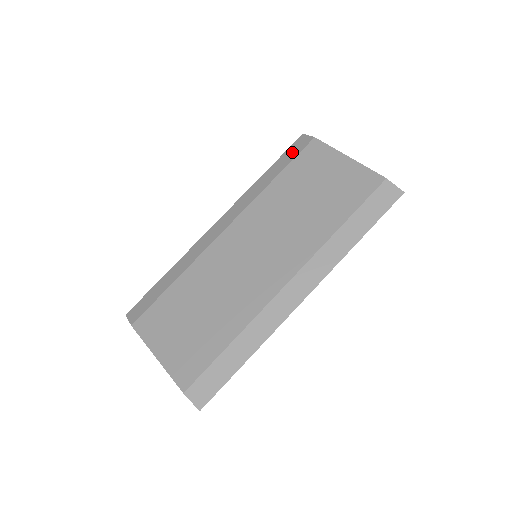
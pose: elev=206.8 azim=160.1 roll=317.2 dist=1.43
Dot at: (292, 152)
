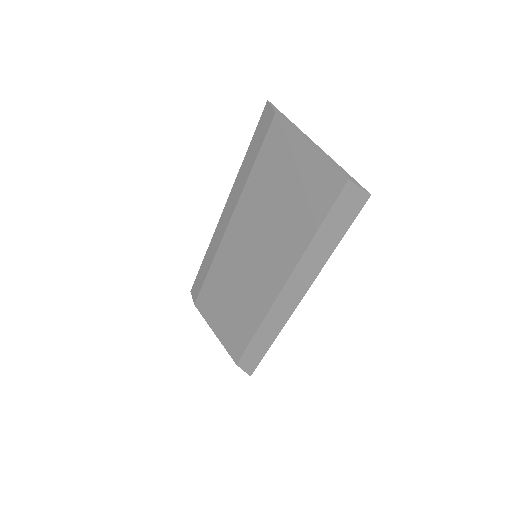
Dot at: (261, 132)
